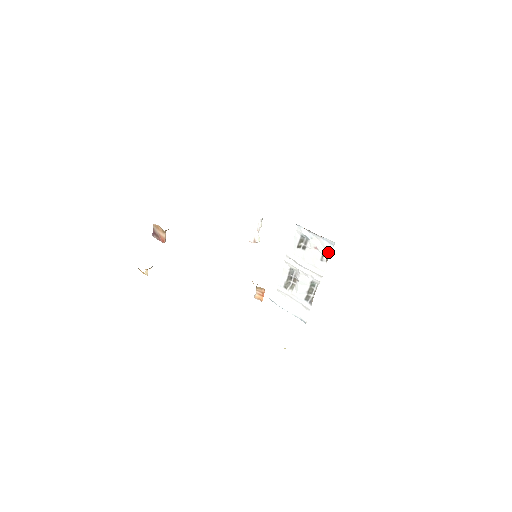
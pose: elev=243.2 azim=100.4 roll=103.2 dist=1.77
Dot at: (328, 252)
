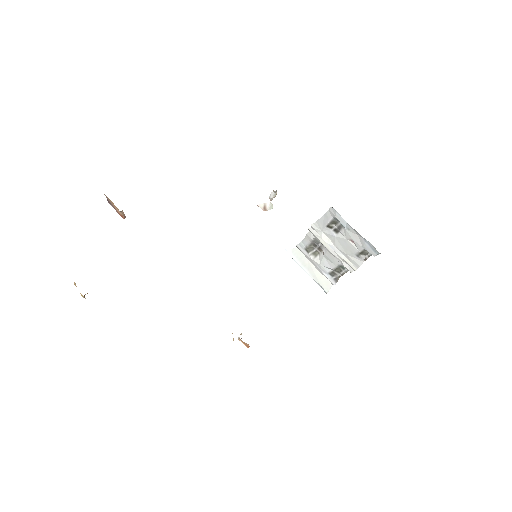
Dot at: (369, 253)
